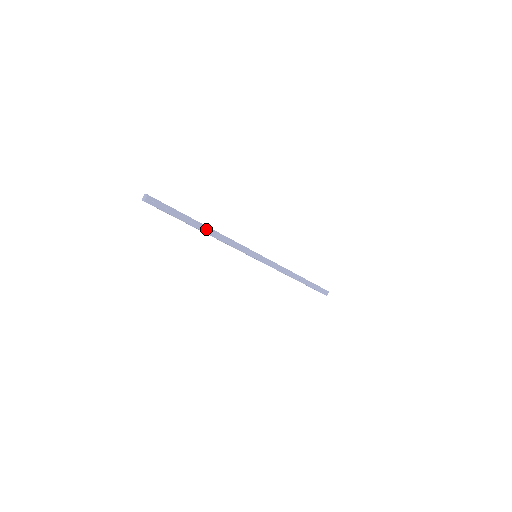
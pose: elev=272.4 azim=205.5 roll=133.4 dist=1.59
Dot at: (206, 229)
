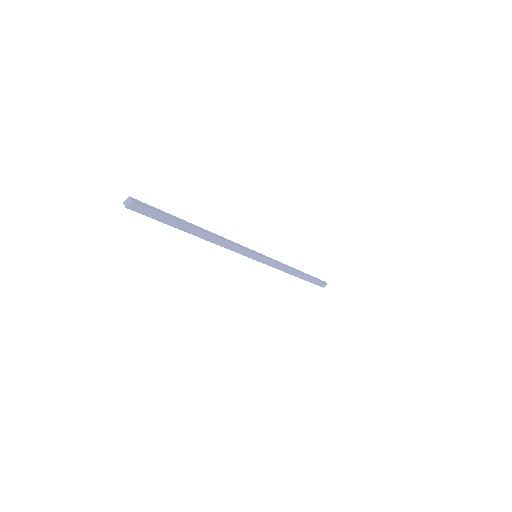
Dot at: (202, 234)
